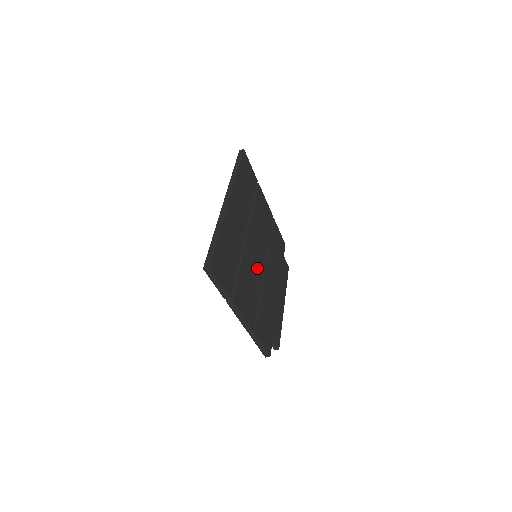
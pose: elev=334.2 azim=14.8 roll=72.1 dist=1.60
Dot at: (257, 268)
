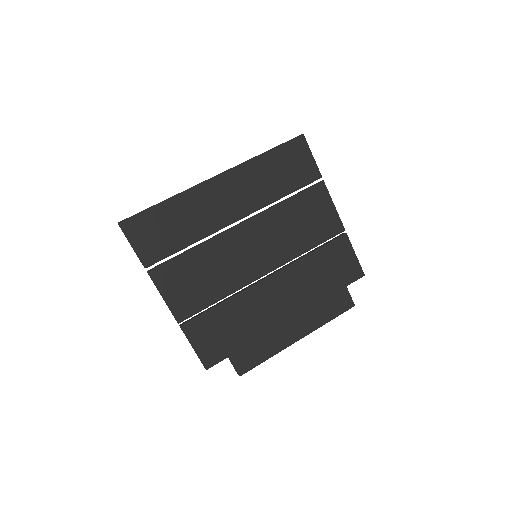
Dot at: (242, 267)
